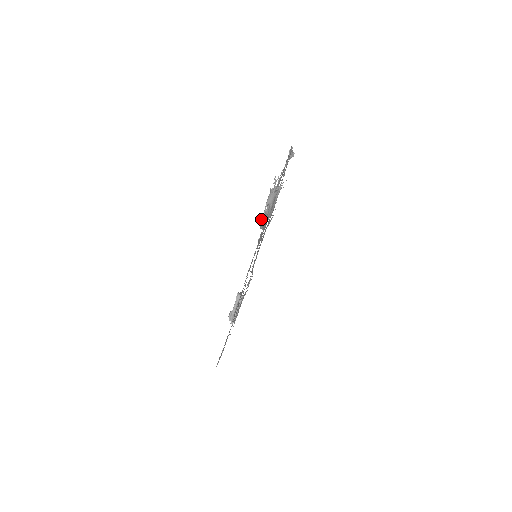
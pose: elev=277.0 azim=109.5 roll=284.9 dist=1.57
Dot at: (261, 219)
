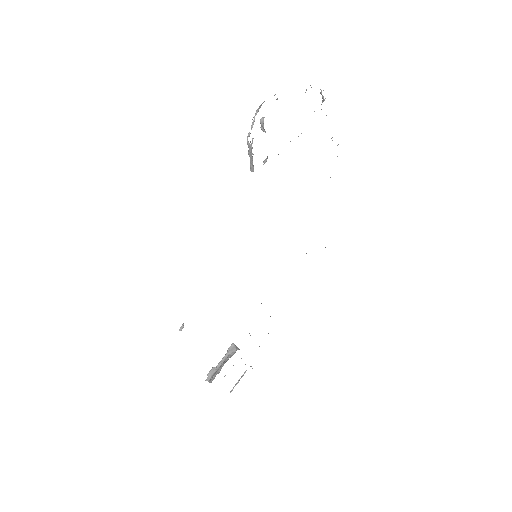
Dot at: (247, 137)
